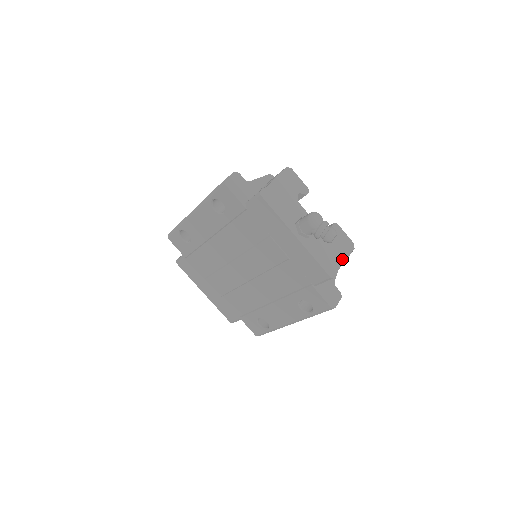
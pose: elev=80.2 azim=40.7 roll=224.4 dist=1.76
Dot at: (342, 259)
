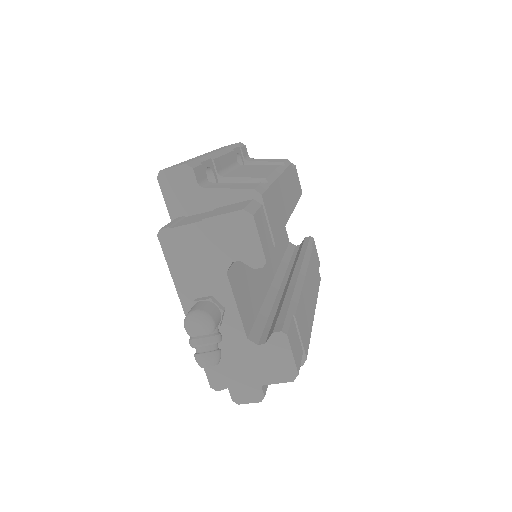
Dot at: (253, 380)
